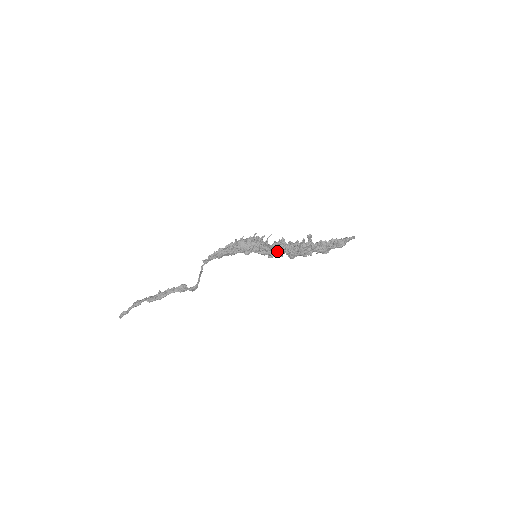
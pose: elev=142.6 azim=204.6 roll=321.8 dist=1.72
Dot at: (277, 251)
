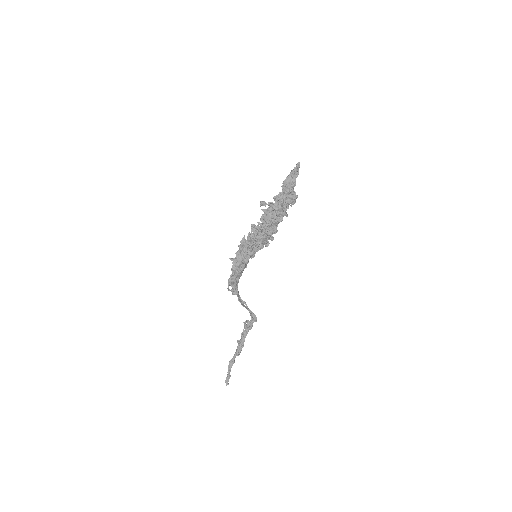
Dot at: (257, 240)
